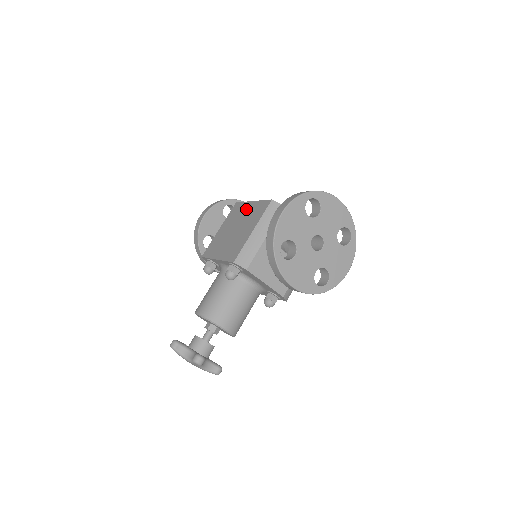
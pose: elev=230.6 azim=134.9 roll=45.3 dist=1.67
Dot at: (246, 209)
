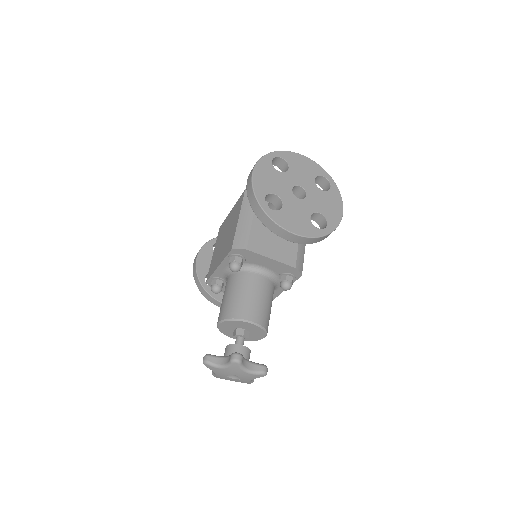
Dot at: (228, 218)
